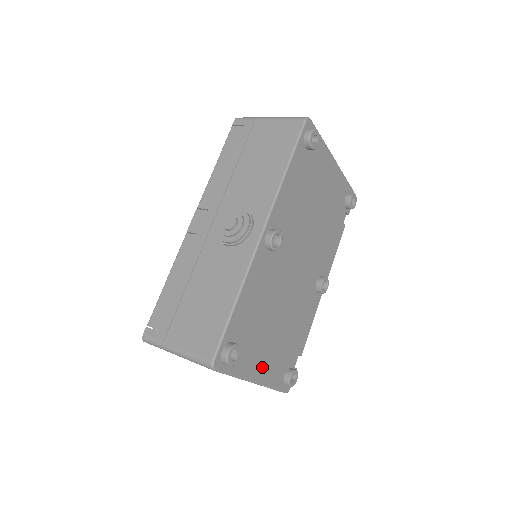
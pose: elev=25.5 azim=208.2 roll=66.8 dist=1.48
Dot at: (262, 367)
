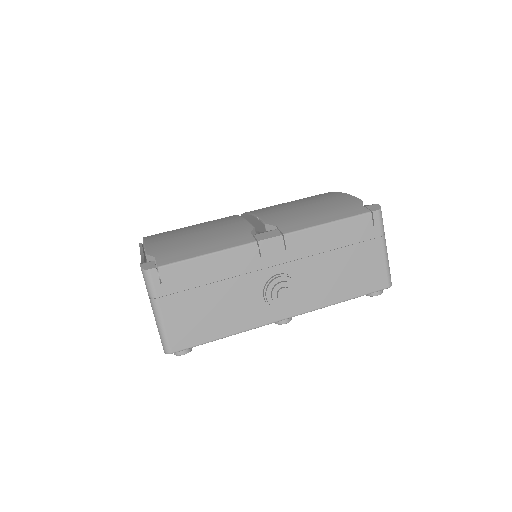
Dot at: occluded
